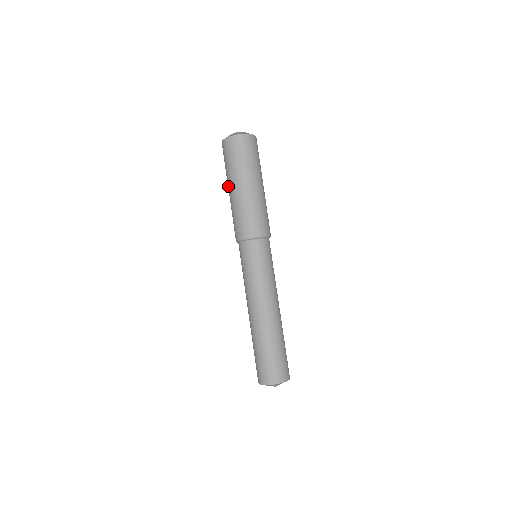
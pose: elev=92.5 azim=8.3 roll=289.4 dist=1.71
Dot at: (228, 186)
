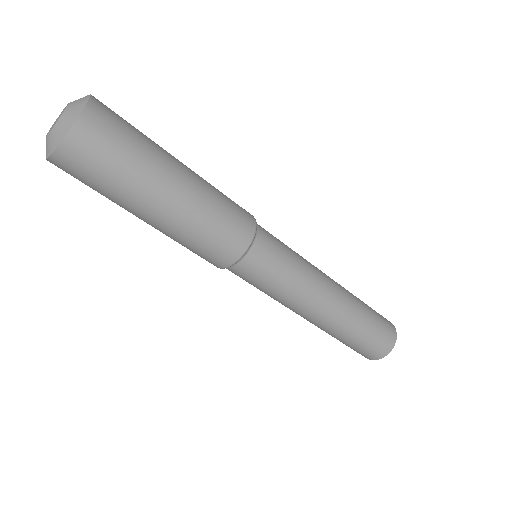
Dot at: occluded
